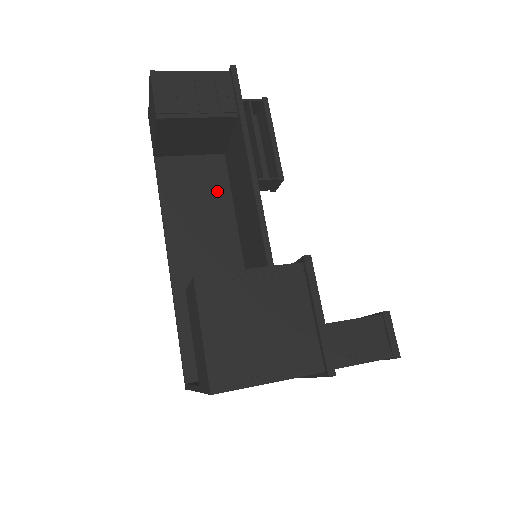
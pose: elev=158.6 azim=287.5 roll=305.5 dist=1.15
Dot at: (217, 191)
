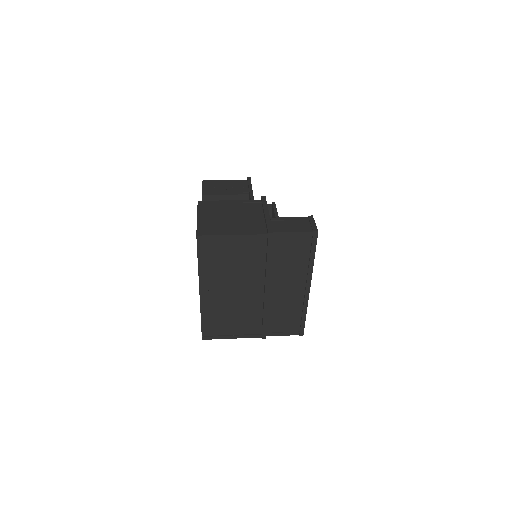
Dot at: occluded
